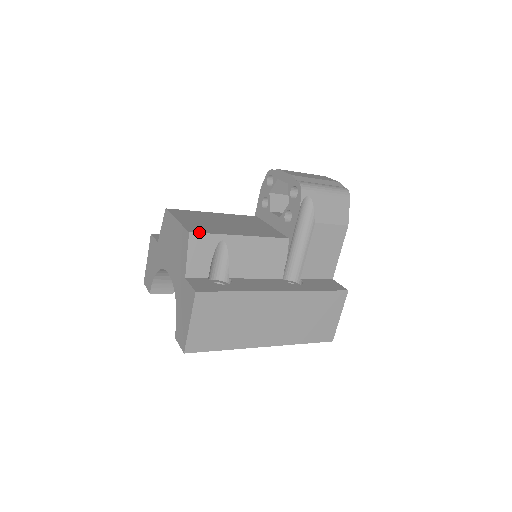
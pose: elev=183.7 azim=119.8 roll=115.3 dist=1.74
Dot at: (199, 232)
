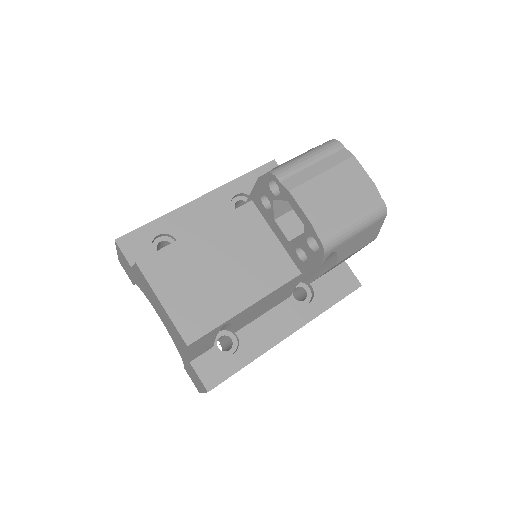
Dot at: (198, 337)
